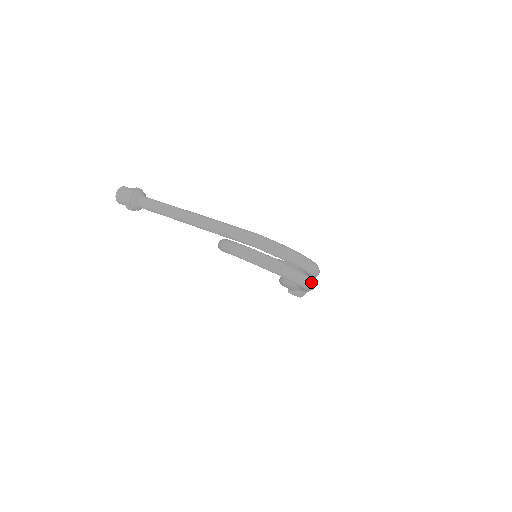
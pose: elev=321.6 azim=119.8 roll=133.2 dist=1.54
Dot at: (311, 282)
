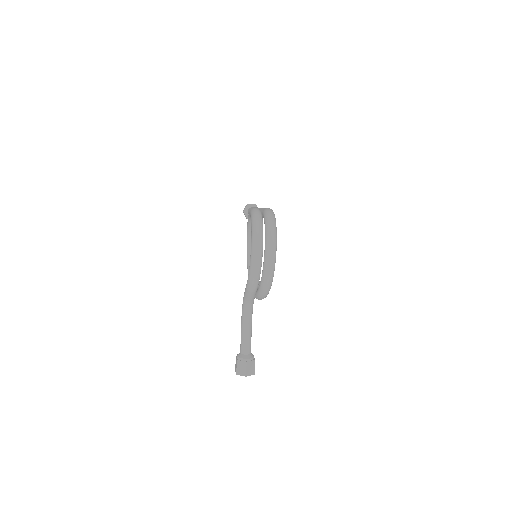
Dot at: (259, 253)
